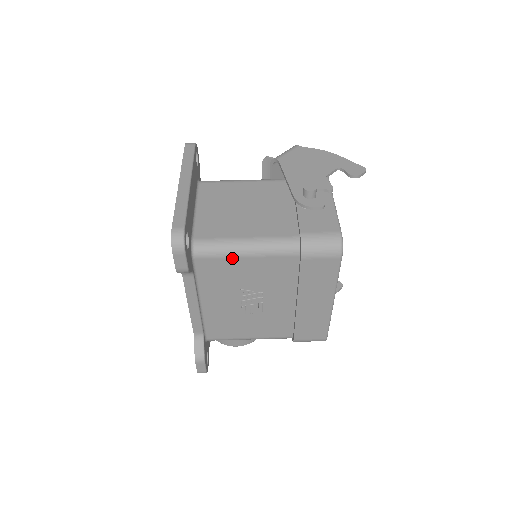
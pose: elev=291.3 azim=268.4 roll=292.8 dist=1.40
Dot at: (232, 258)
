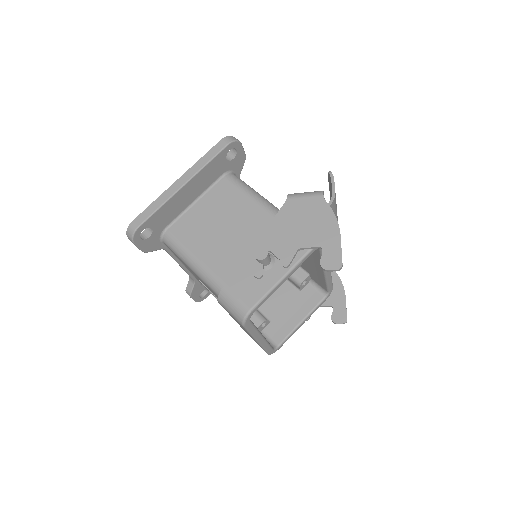
Dot at: occluded
